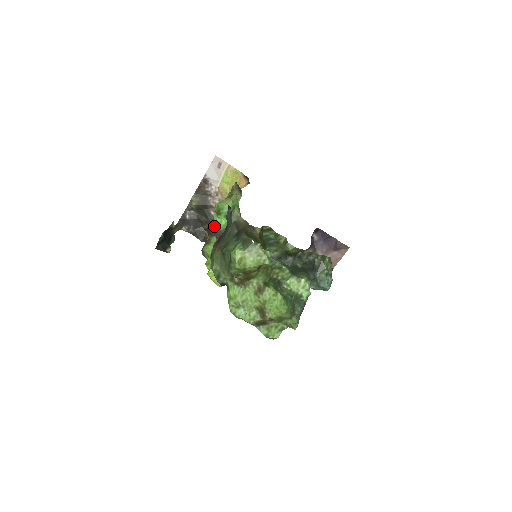
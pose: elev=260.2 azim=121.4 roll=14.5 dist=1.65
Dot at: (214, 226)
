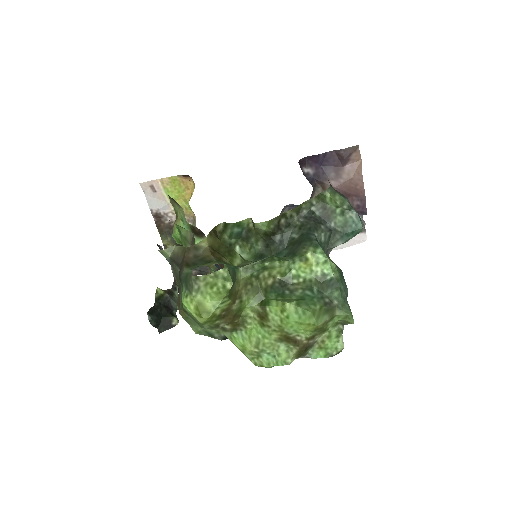
Dot at: occluded
